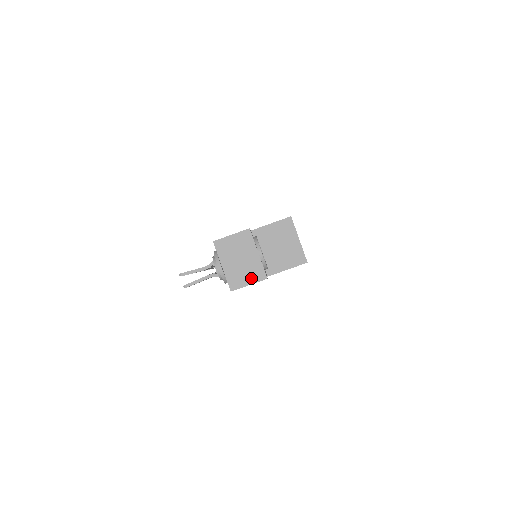
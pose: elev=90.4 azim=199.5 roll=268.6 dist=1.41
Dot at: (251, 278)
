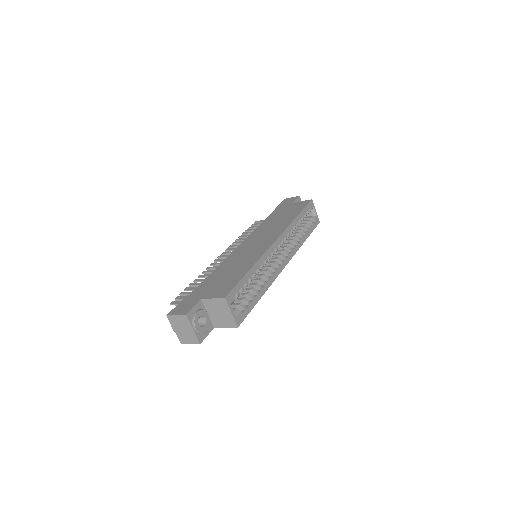
Dot at: (191, 341)
